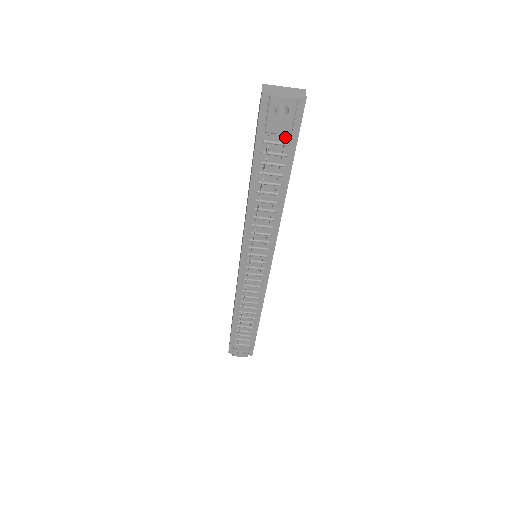
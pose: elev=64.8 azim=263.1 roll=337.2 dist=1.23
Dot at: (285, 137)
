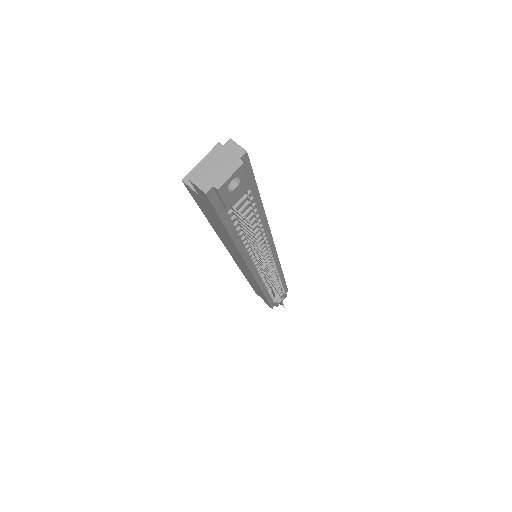
Dot at: (246, 192)
